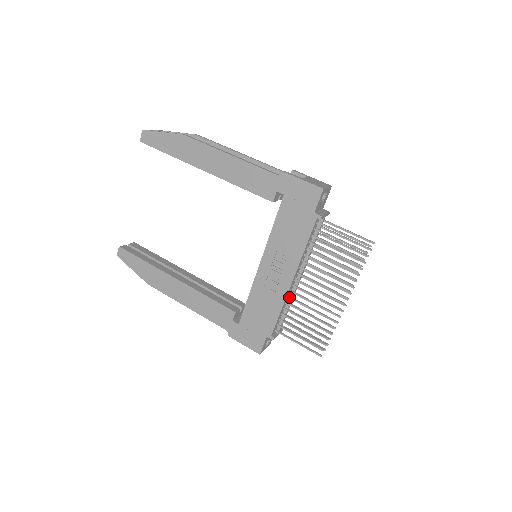
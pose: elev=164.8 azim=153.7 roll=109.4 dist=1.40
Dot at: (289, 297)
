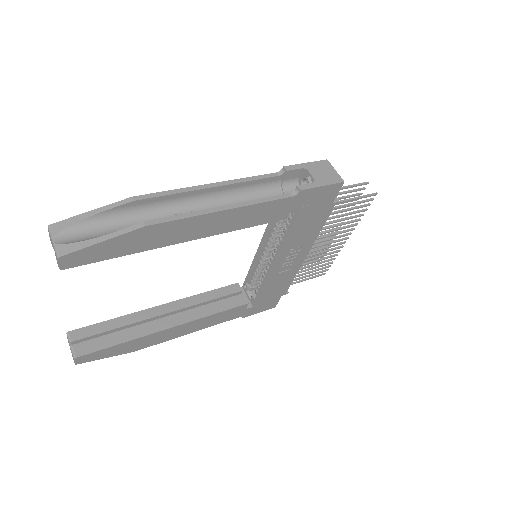
Dot at: occluded
